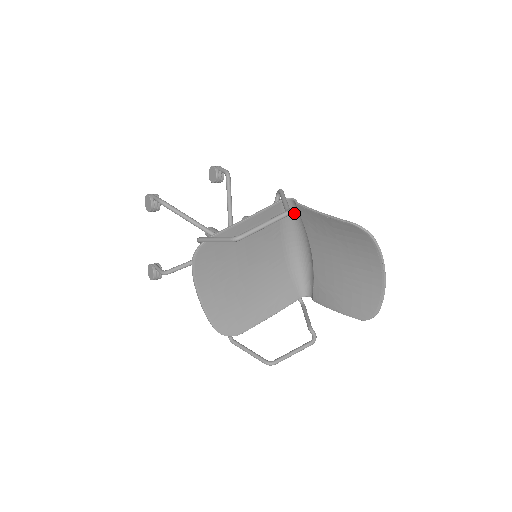
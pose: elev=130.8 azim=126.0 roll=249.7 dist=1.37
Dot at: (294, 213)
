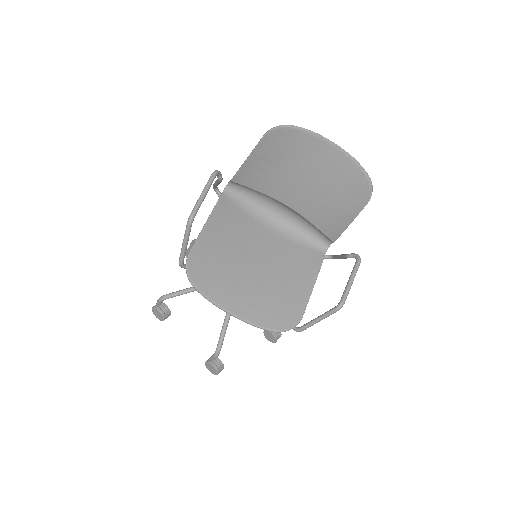
Dot at: (243, 194)
